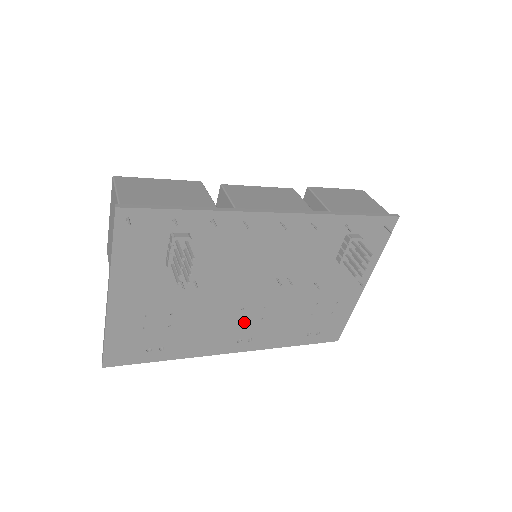
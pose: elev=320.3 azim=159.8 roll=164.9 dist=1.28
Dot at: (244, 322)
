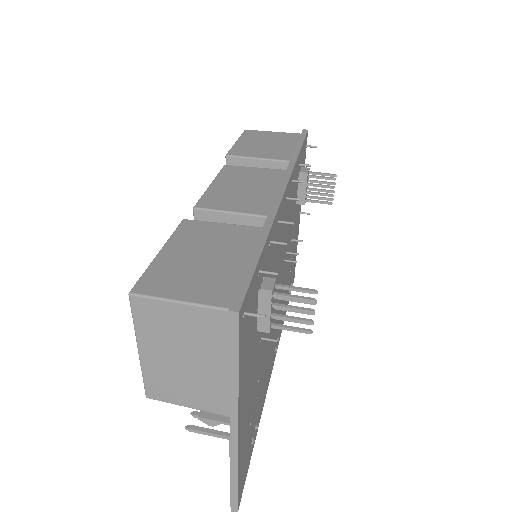
Dot at: occluded
